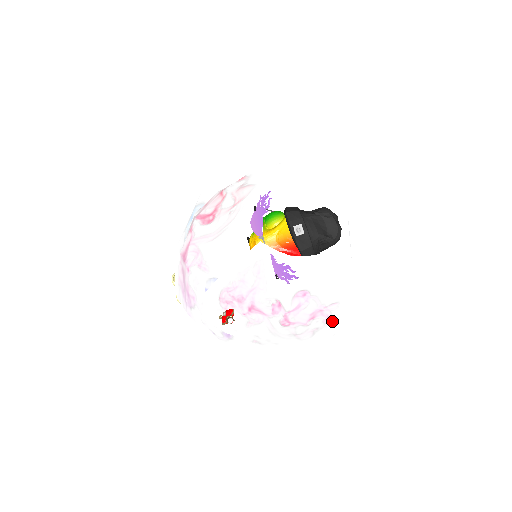
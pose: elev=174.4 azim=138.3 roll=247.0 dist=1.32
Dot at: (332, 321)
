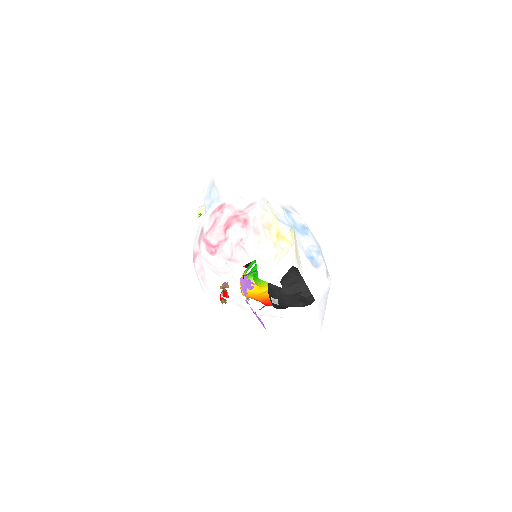
Dot at: occluded
